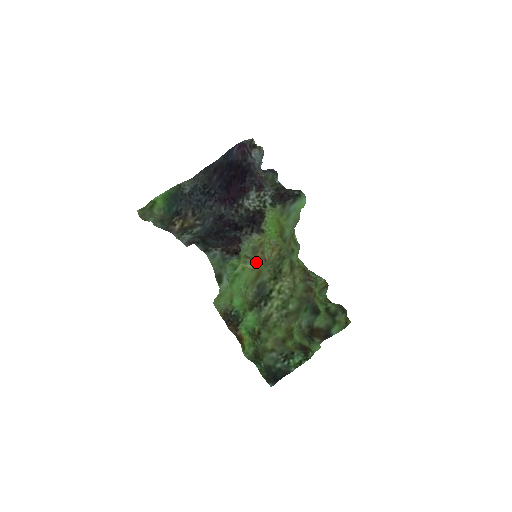
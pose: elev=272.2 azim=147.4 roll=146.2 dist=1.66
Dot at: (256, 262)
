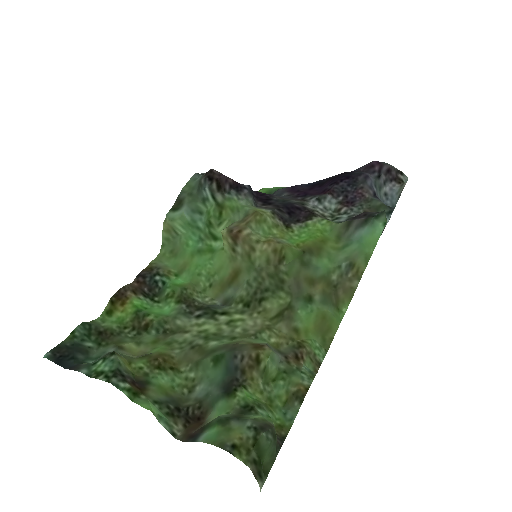
Dot at: (230, 227)
